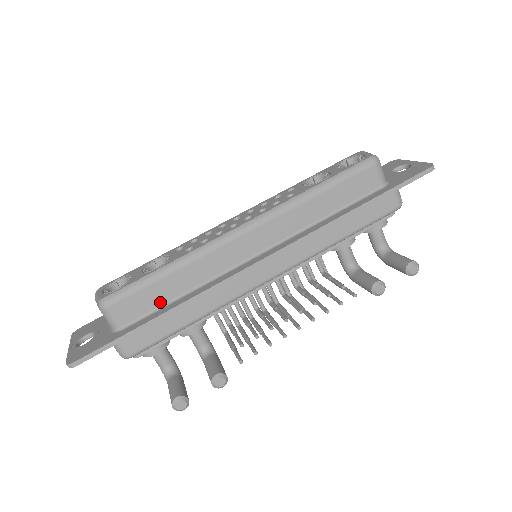
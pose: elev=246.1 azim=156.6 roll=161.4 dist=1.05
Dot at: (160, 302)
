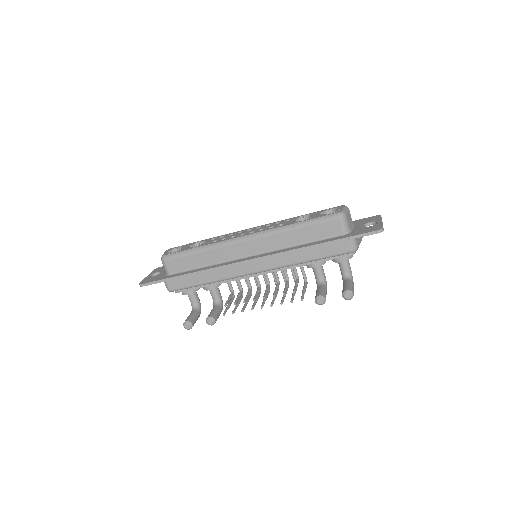
Dot at: (191, 267)
